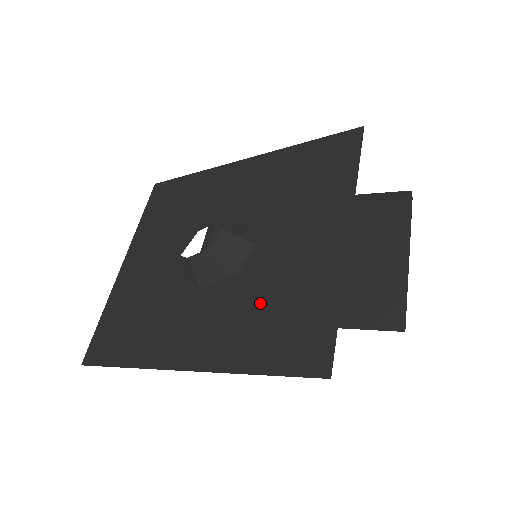
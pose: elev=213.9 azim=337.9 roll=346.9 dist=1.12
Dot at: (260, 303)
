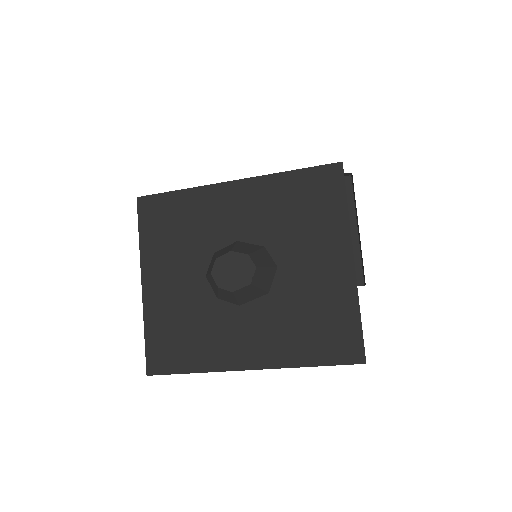
Dot at: (298, 316)
